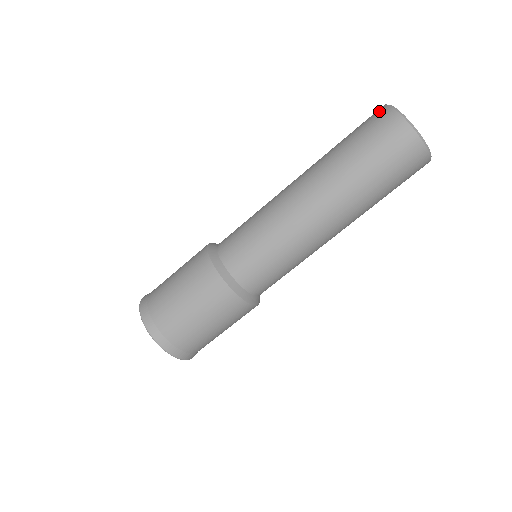
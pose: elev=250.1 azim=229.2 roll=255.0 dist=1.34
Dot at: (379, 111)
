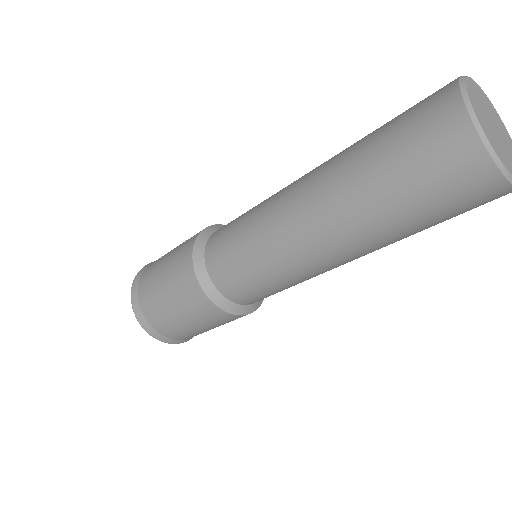
Dot at: (467, 157)
